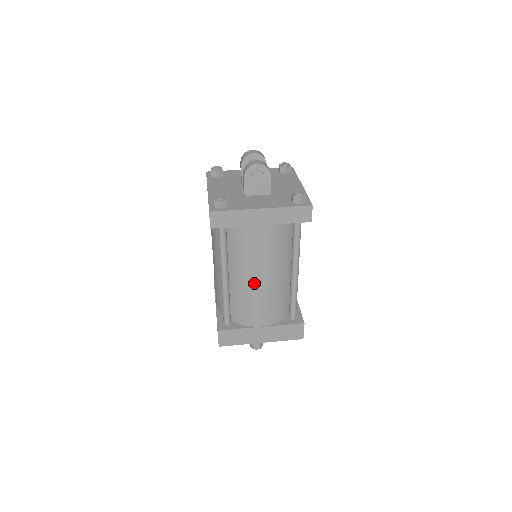
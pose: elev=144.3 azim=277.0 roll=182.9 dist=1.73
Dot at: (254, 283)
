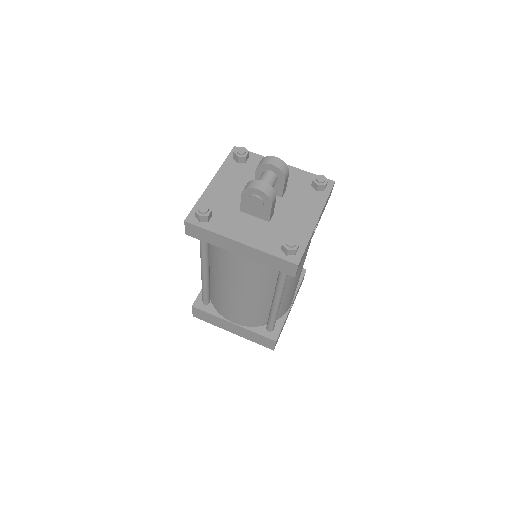
Dot at: (229, 292)
